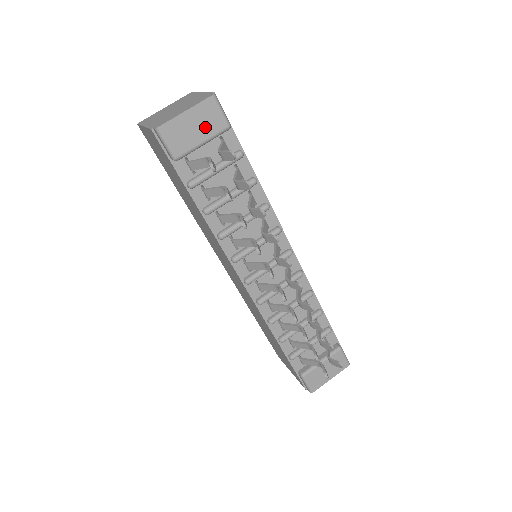
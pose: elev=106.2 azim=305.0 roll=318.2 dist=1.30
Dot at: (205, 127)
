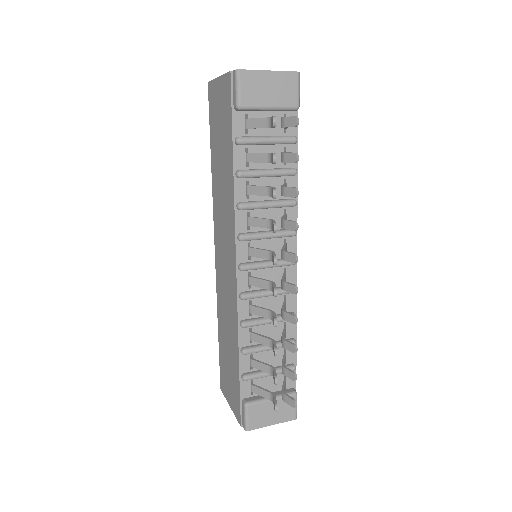
Dot at: (278, 95)
